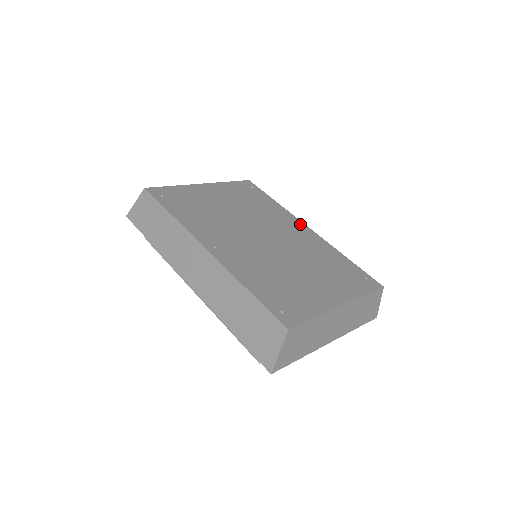
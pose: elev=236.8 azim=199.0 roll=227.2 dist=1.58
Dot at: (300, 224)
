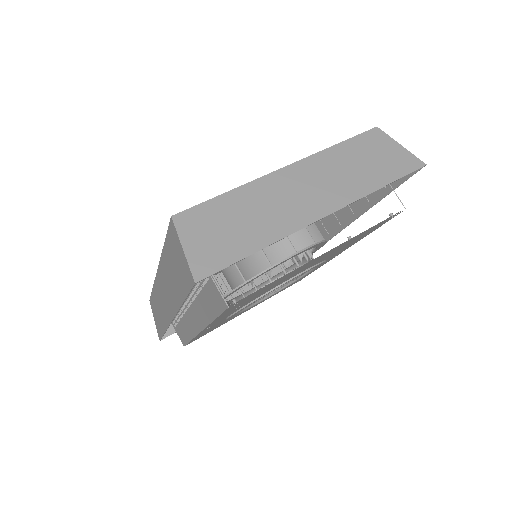
Dot at: occluded
